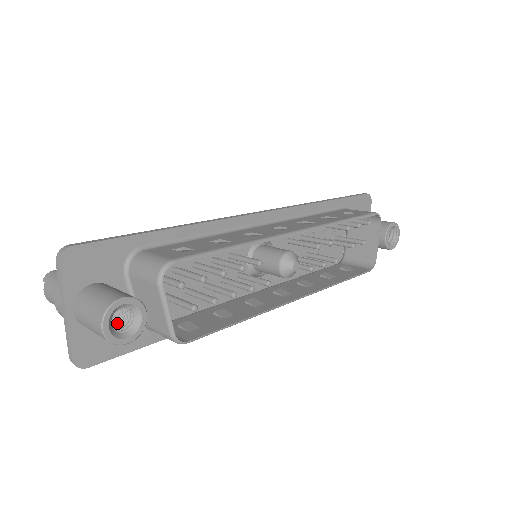
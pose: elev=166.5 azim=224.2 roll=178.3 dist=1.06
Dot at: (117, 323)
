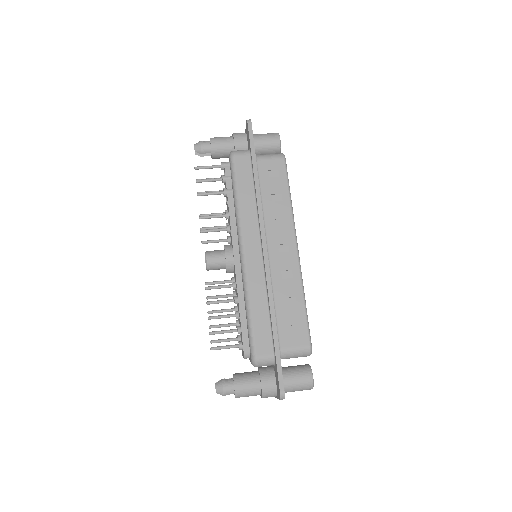
Dot at: occluded
